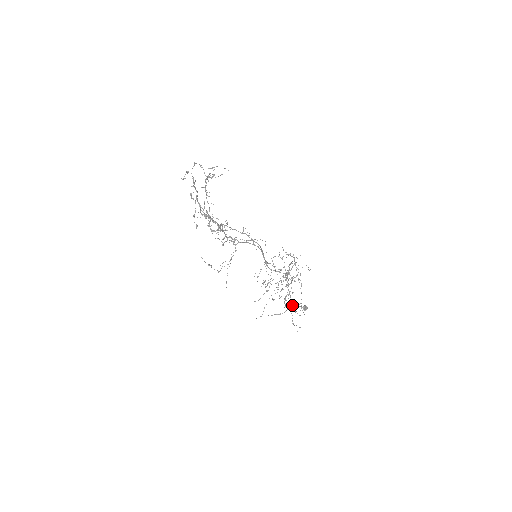
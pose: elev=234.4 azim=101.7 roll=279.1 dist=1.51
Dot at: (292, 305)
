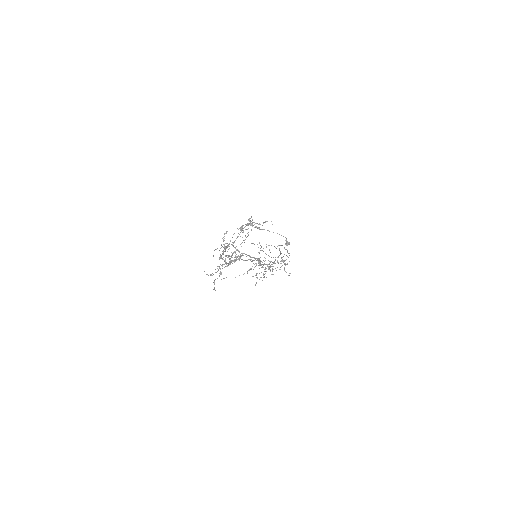
Dot at: occluded
